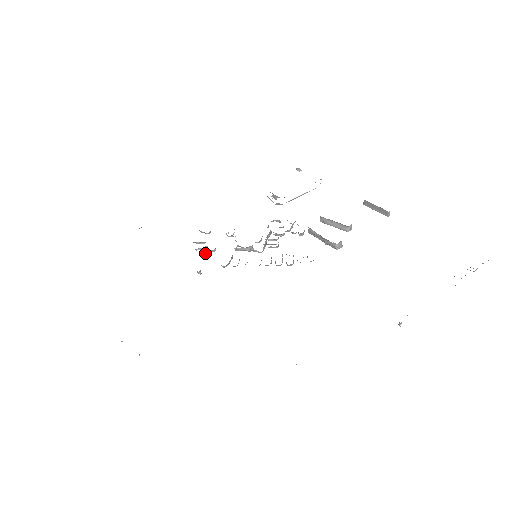
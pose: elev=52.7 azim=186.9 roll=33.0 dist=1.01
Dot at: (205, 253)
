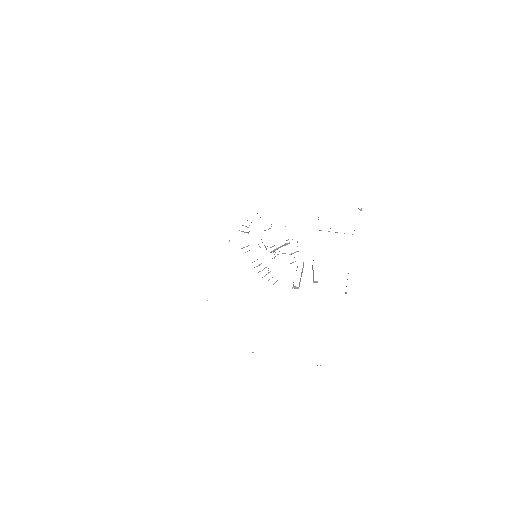
Dot at: (242, 231)
